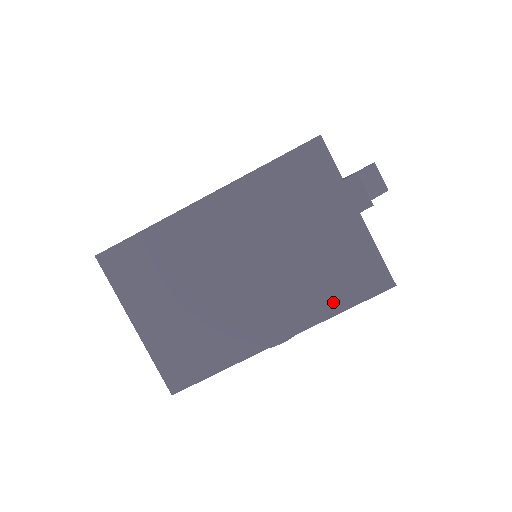
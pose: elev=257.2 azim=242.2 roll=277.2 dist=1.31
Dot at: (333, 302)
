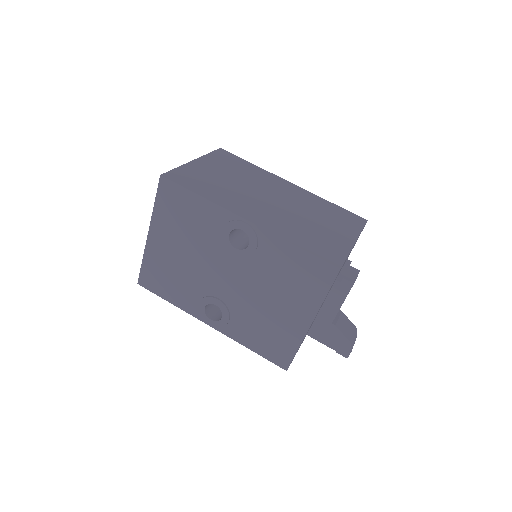
Dot at: (297, 240)
